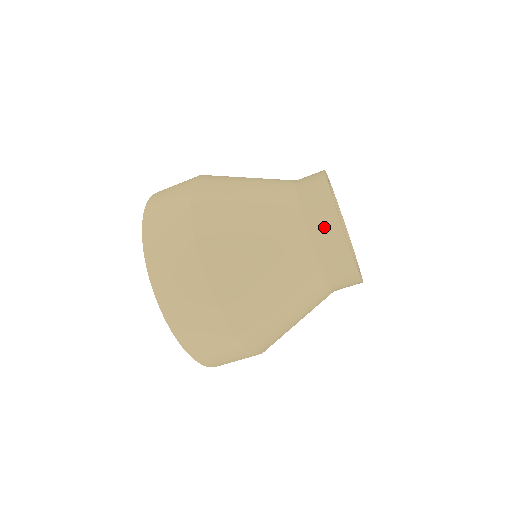
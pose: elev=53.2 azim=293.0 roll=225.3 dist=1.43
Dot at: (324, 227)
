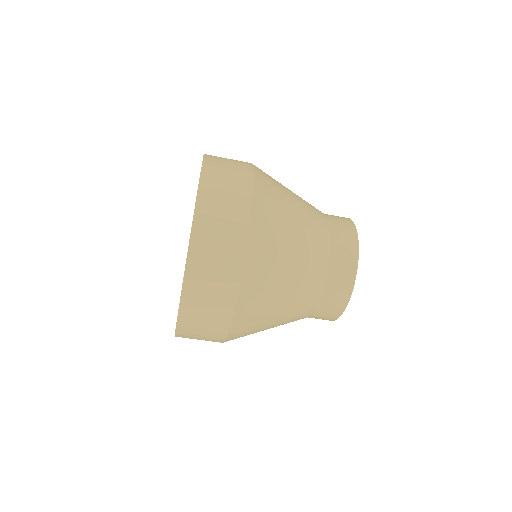
Dot at: (345, 258)
